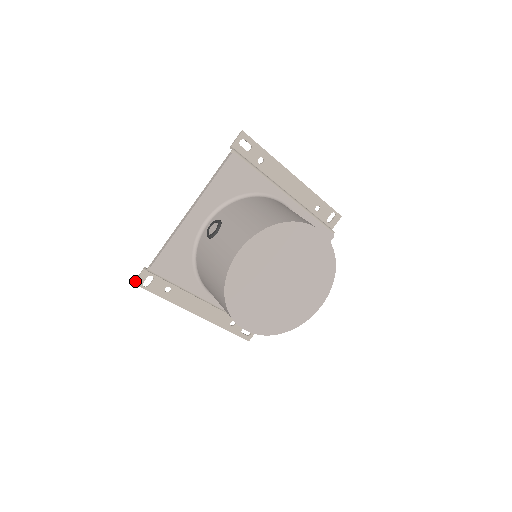
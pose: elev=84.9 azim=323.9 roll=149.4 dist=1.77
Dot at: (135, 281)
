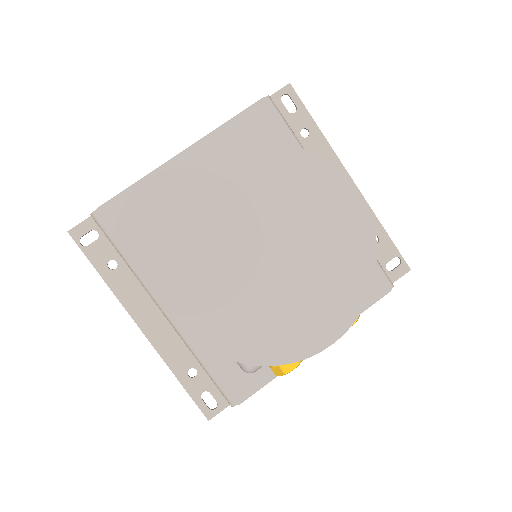
Dot at: (71, 229)
